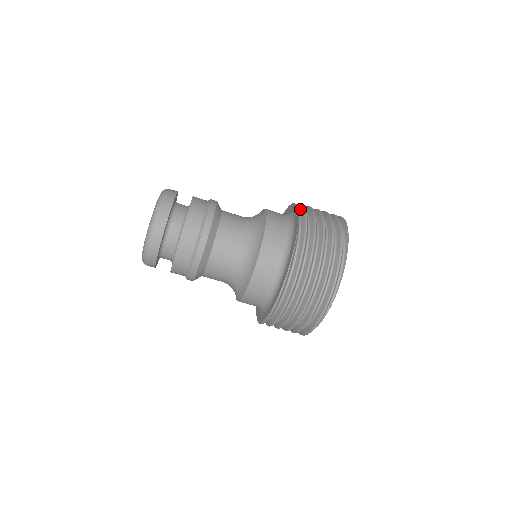
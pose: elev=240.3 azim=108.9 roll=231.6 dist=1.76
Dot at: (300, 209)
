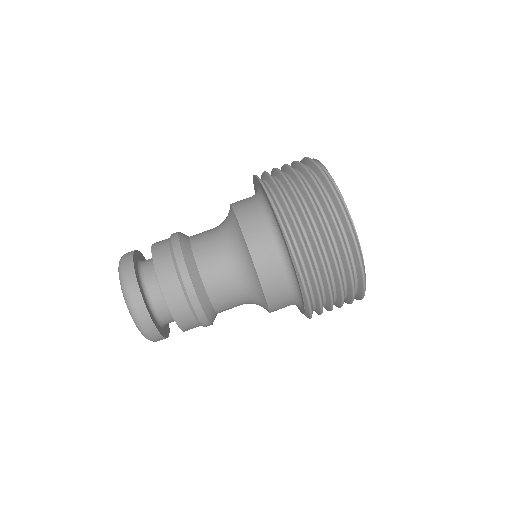
Dot at: occluded
